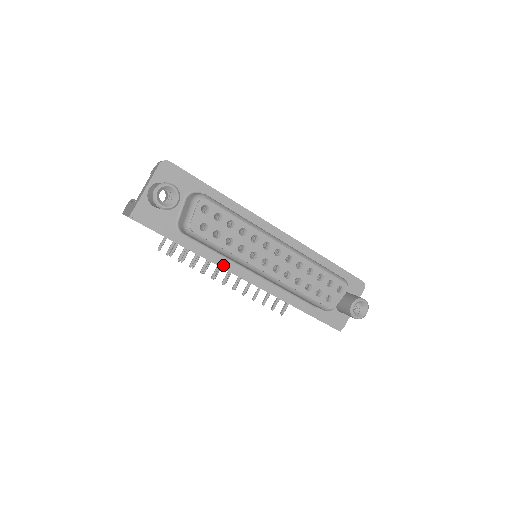
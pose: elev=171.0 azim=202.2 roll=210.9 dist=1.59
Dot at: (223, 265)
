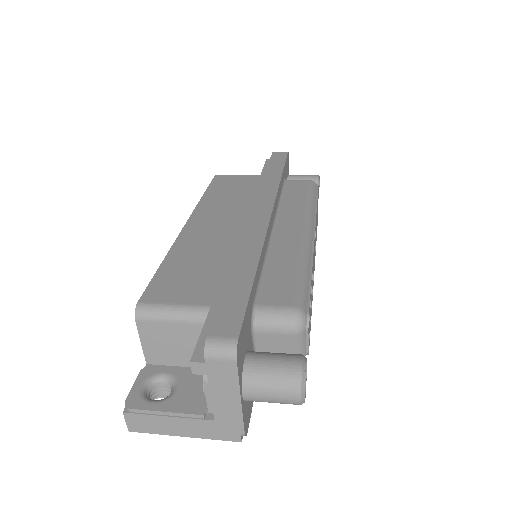
Dot at: occluded
